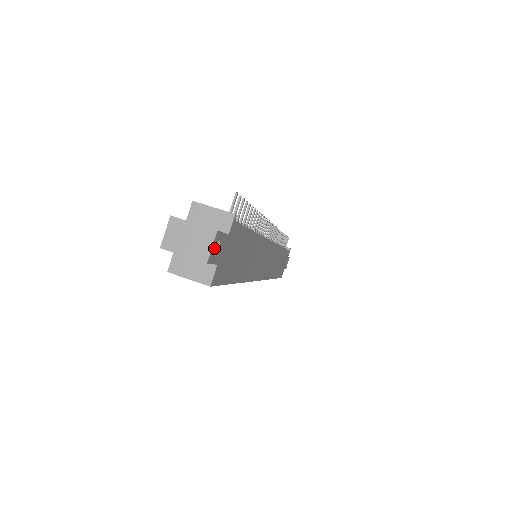
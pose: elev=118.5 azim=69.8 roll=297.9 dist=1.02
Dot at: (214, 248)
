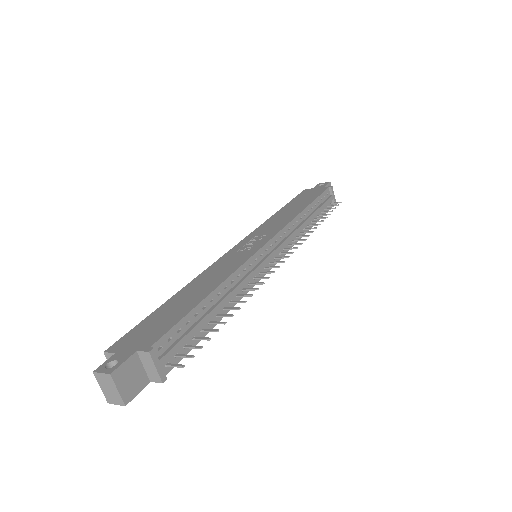
Dot at: occluded
